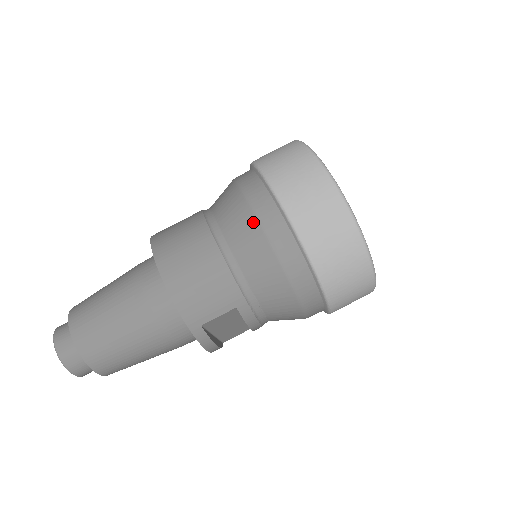
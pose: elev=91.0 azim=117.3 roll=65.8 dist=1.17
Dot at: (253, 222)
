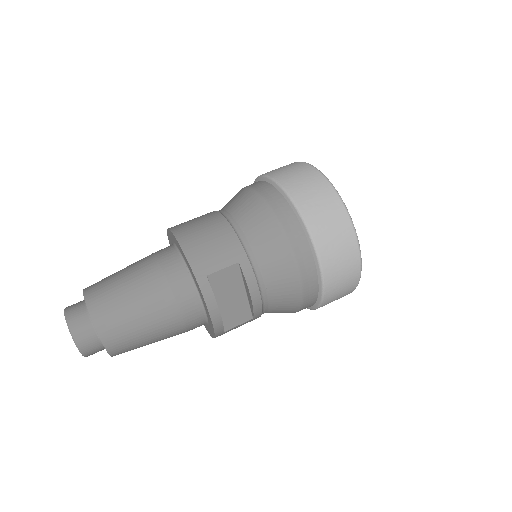
Dot at: (254, 196)
